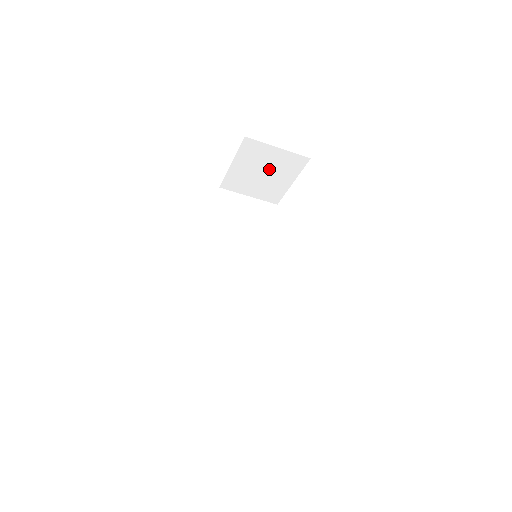
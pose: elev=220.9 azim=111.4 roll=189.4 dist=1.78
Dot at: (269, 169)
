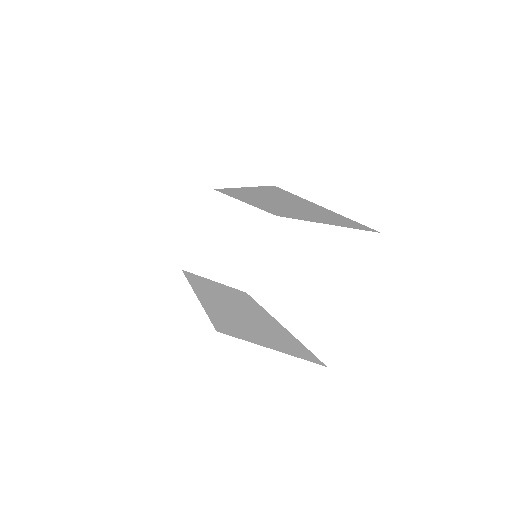
Dot at: (237, 235)
